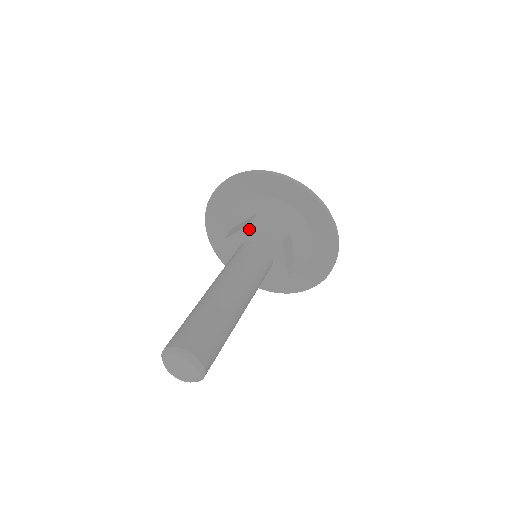
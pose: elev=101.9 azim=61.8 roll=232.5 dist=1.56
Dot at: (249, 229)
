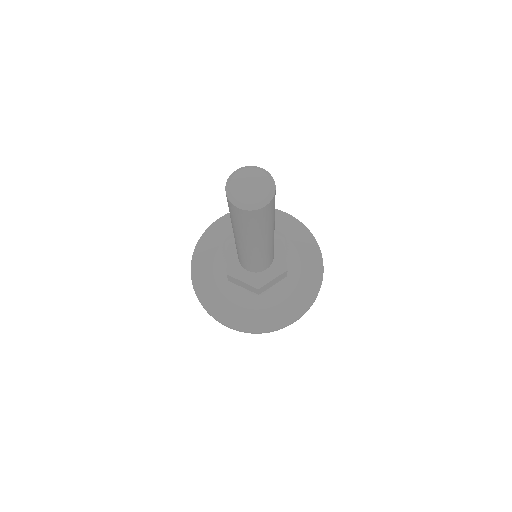
Dot at: occluded
